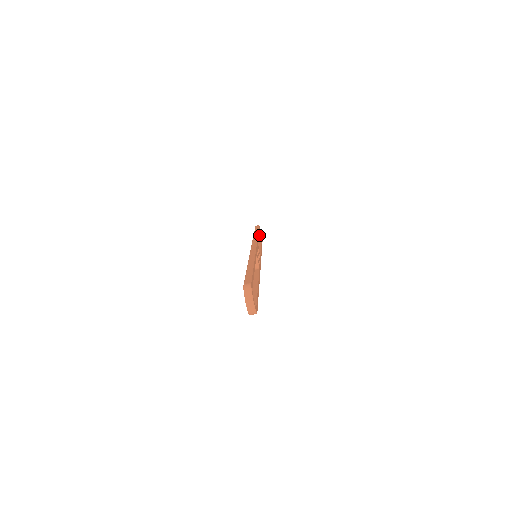
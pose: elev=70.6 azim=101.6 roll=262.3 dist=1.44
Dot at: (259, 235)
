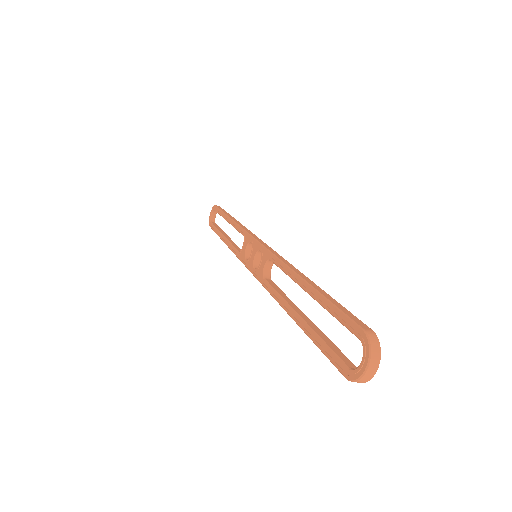
Dot at: (212, 218)
